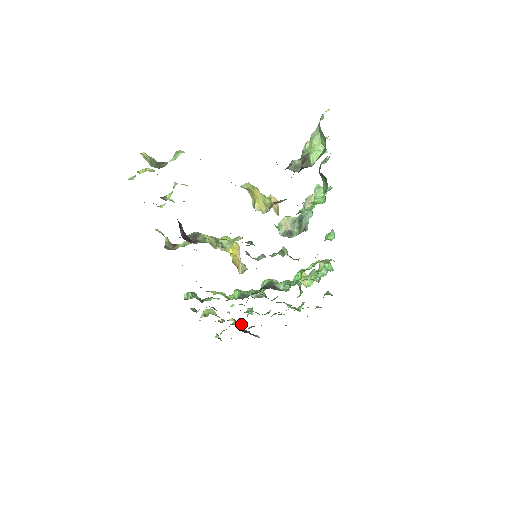
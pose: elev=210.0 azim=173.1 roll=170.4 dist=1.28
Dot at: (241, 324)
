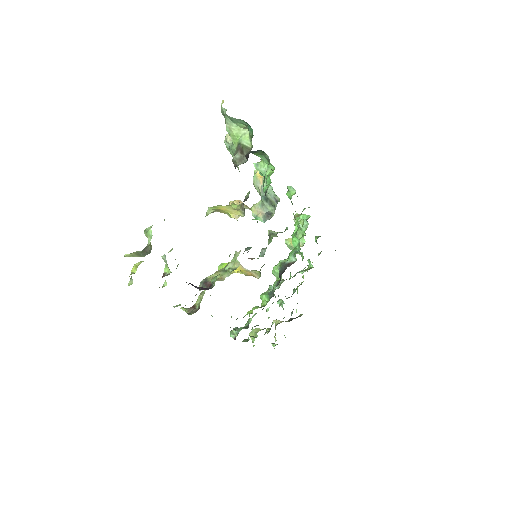
Dot at: occluded
